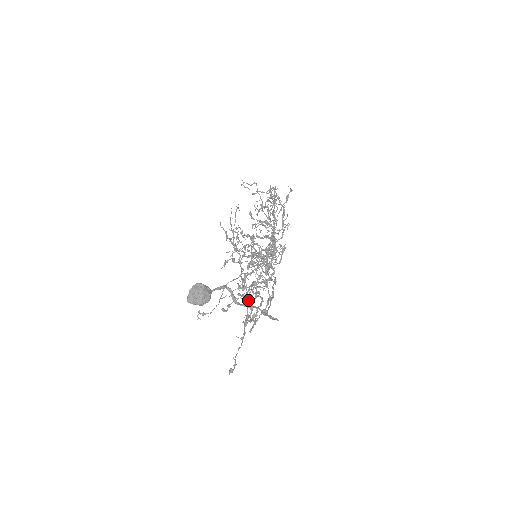
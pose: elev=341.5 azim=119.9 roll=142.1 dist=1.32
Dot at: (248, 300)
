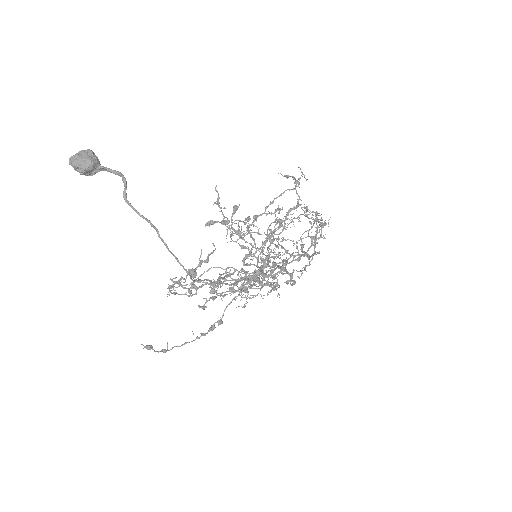
Dot at: occluded
